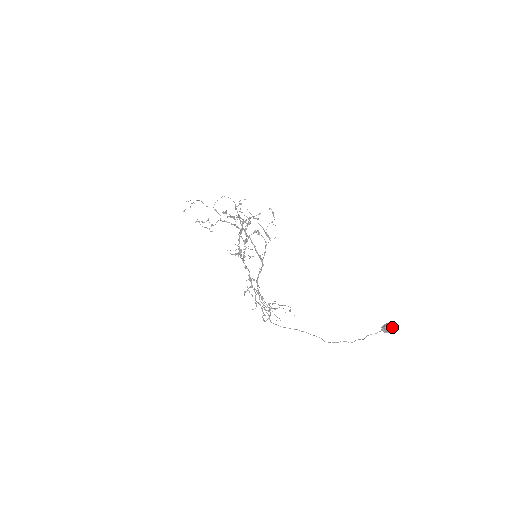
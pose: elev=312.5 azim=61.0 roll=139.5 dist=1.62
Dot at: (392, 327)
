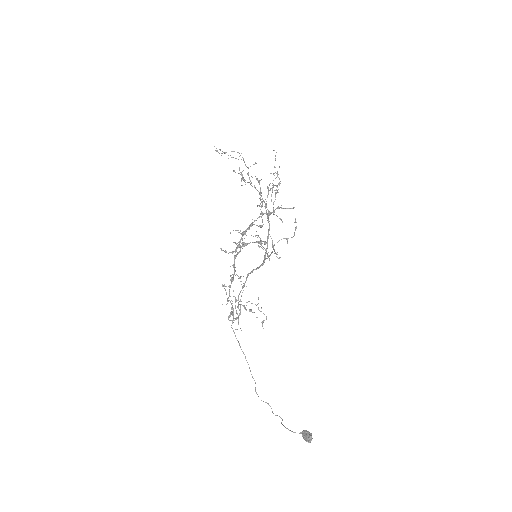
Dot at: (310, 441)
